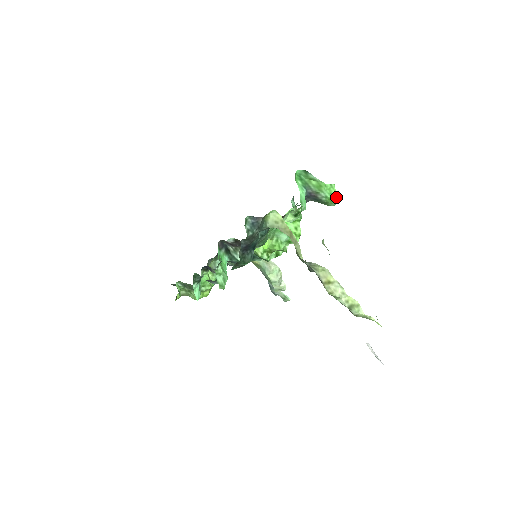
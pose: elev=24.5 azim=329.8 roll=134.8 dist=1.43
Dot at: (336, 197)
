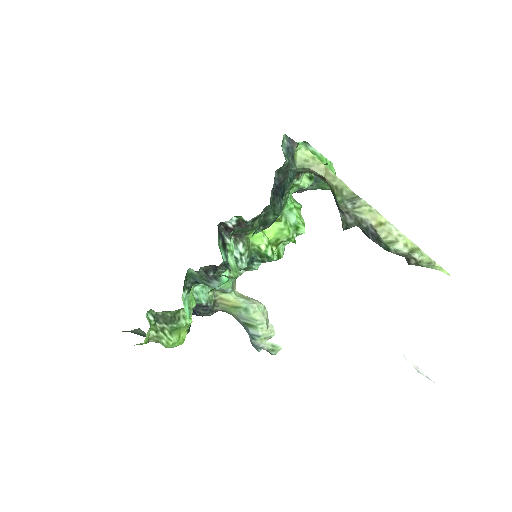
Dot at: occluded
